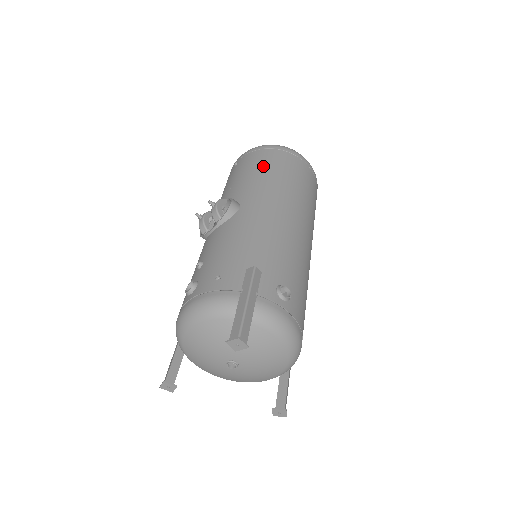
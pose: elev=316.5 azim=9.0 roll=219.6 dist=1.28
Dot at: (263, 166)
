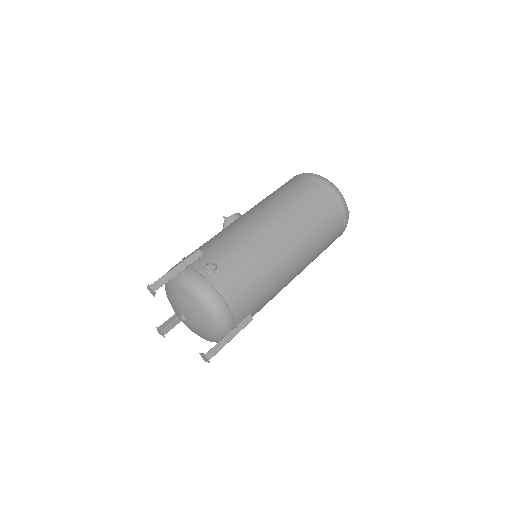
Dot at: (278, 189)
